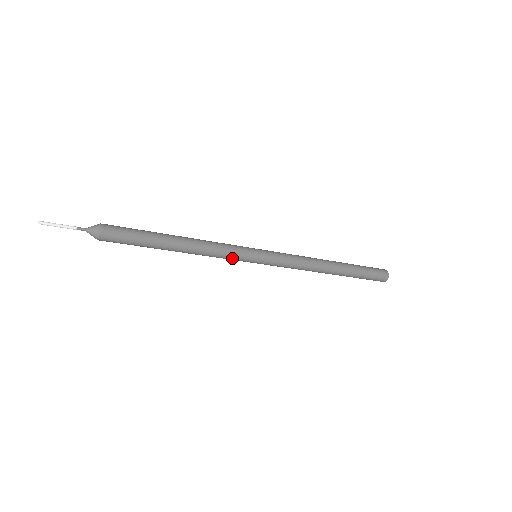
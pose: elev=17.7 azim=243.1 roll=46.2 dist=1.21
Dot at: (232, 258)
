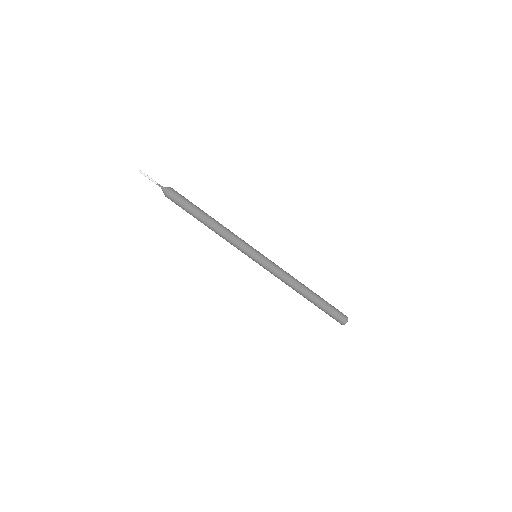
Dot at: (243, 243)
